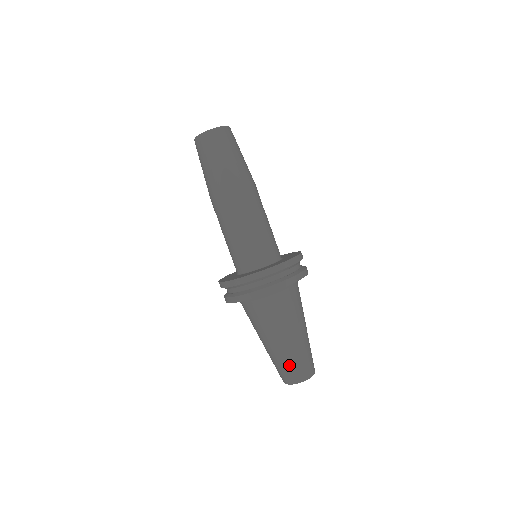
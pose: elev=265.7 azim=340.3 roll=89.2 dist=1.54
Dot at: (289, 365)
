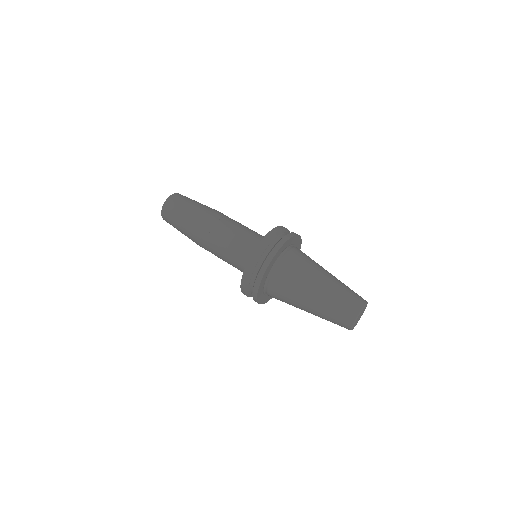
Dot at: (338, 307)
